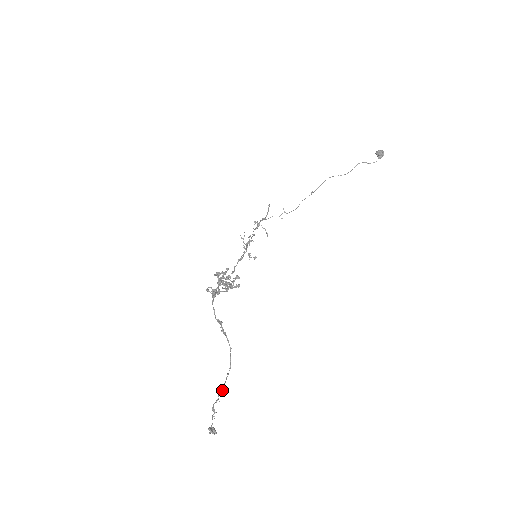
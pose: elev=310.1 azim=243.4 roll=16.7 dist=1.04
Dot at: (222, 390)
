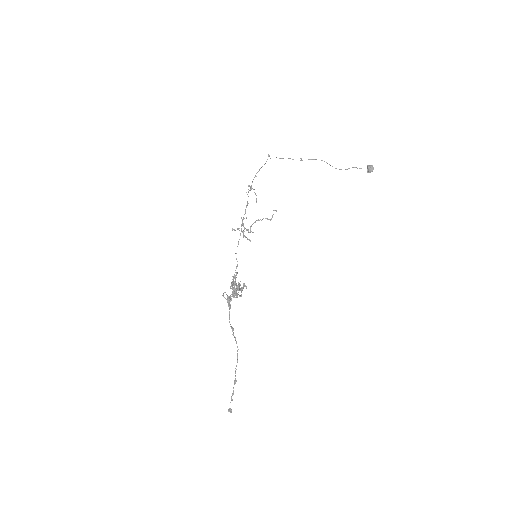
Dot at: occluded
